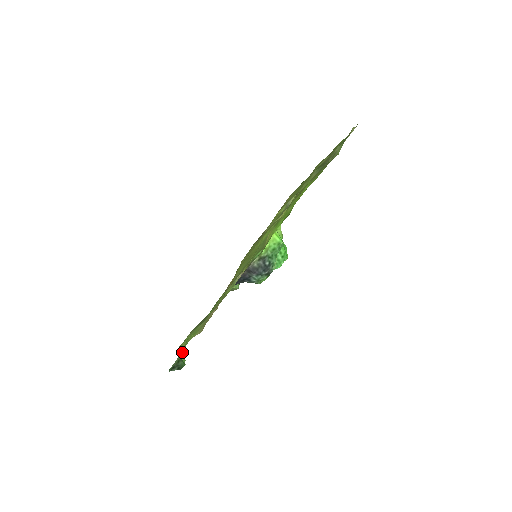
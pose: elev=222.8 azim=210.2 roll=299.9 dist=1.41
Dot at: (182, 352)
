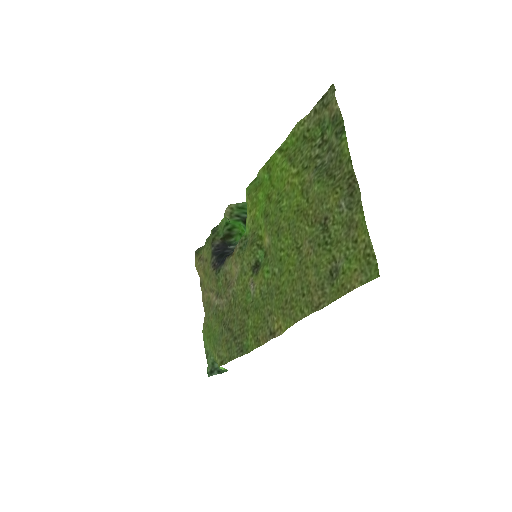
Dot at: (213, 357)
